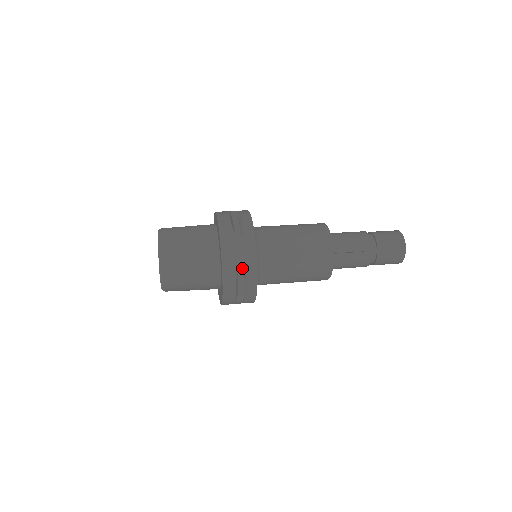
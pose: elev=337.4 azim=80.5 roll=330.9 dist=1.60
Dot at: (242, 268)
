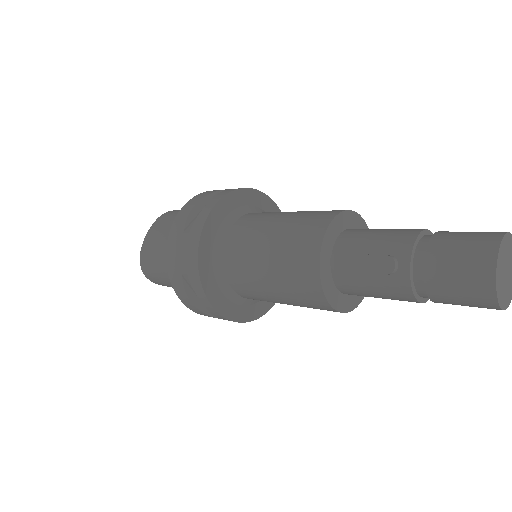
Dot at: (187, 276)
